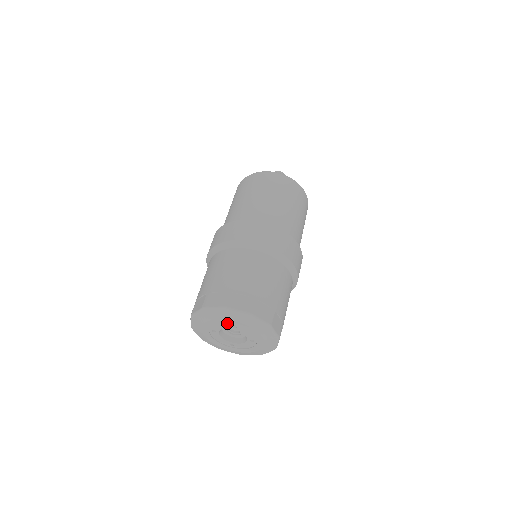
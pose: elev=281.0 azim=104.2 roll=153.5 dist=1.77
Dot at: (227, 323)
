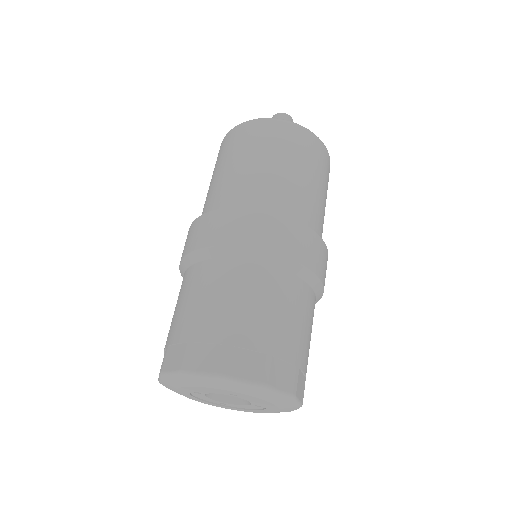
Dot at: (222, 392)
